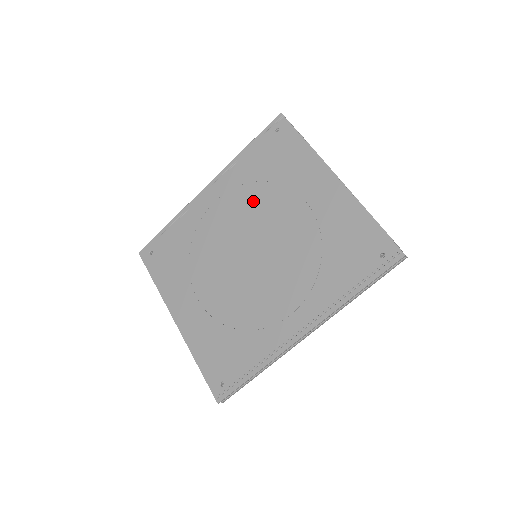
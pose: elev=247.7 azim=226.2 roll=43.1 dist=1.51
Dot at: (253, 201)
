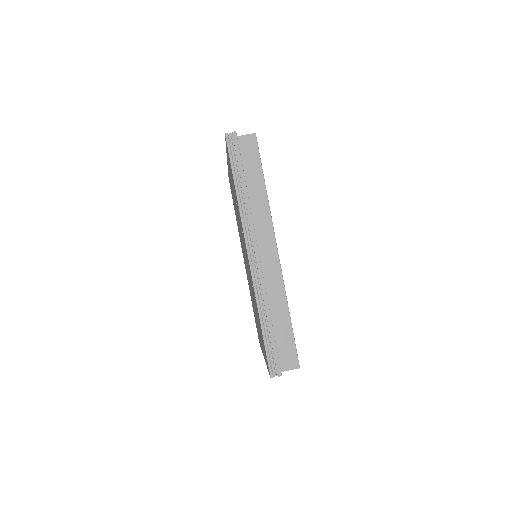
Dot at: occluded
